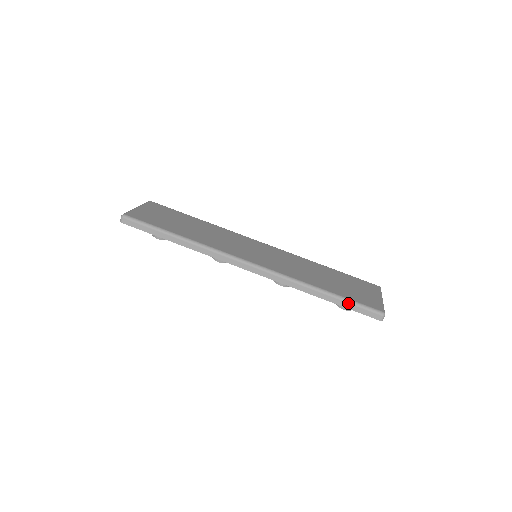
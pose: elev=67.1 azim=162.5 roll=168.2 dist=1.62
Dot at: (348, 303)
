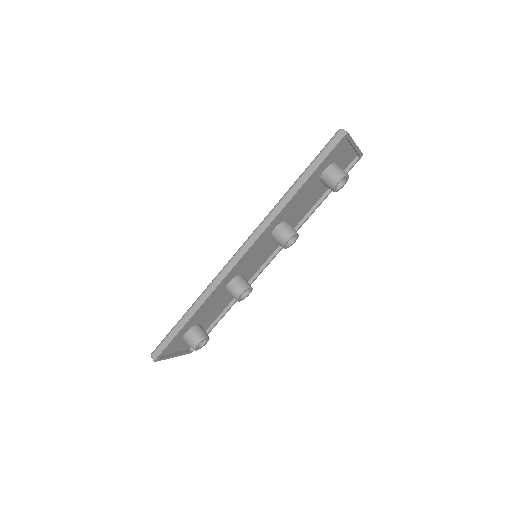
Dot at: (313, 164)
